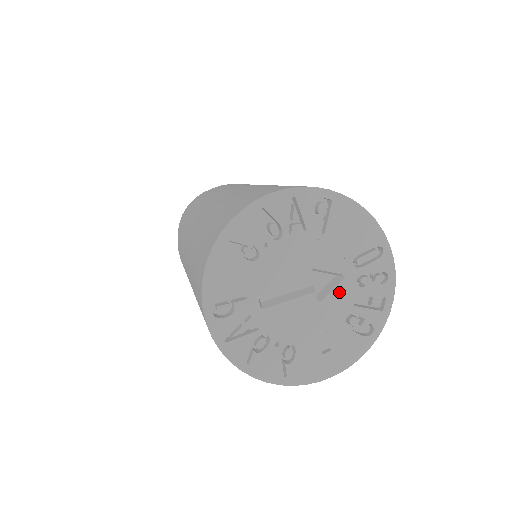
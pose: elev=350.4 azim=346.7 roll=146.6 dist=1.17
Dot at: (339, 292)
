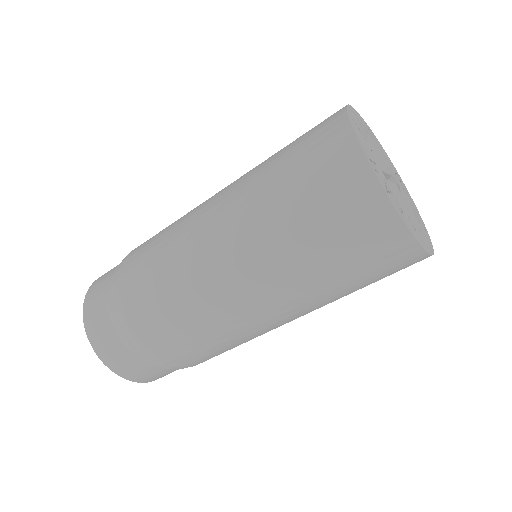
Dot at: (402, 192)
